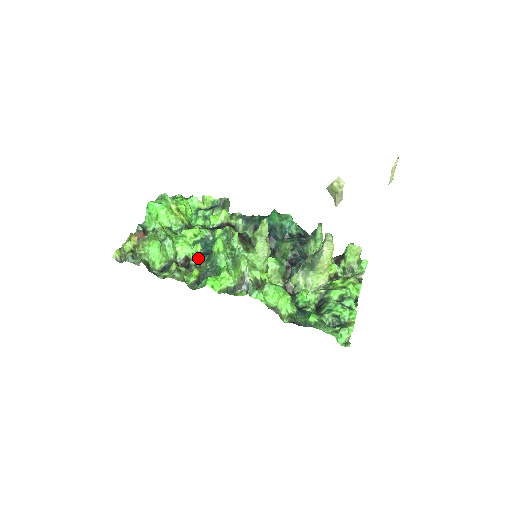
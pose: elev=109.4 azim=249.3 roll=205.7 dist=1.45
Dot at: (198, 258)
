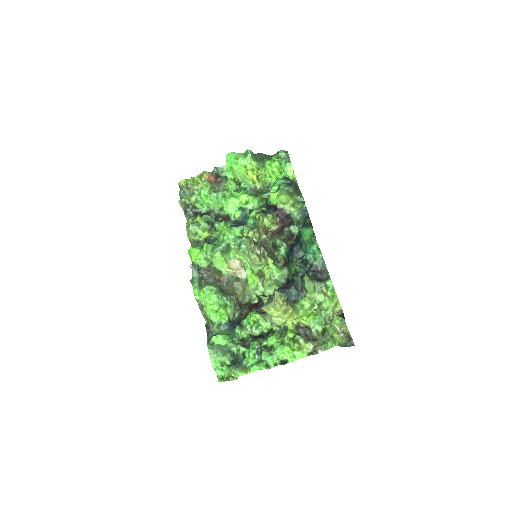
Dot at: (233, 222)
